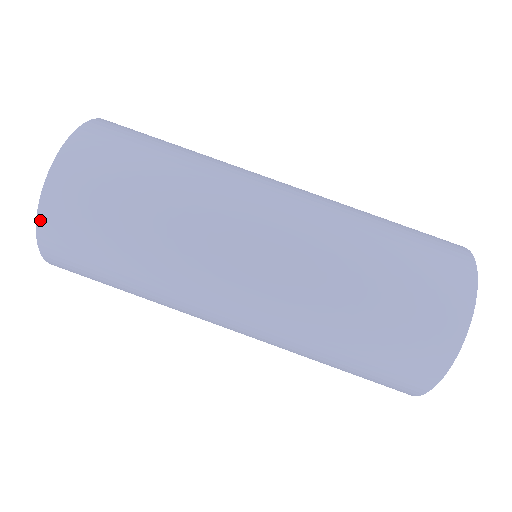
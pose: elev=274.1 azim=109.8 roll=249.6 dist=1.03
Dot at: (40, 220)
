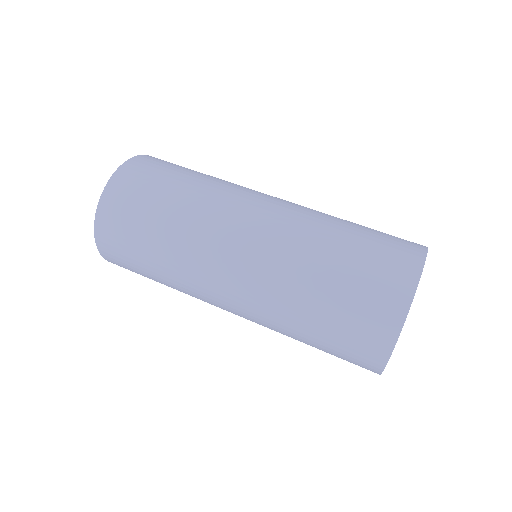
Dot at: (98, 213)
